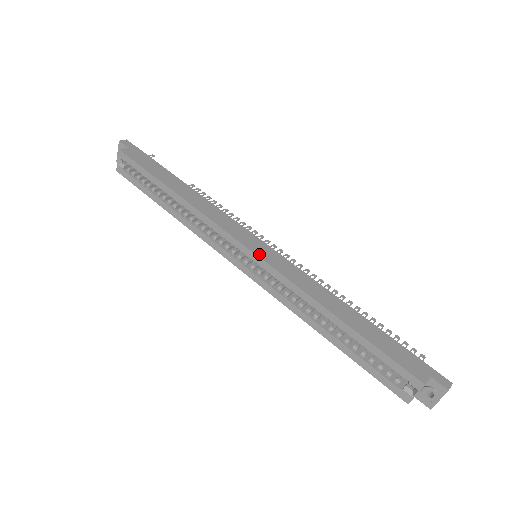
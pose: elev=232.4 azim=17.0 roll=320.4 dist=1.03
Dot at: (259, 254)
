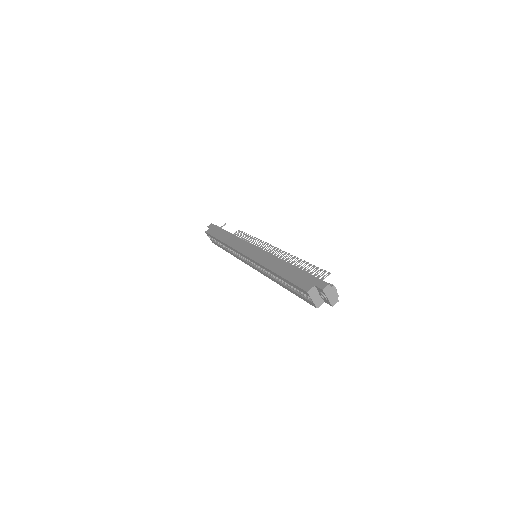
Dot at: (248, 255)
